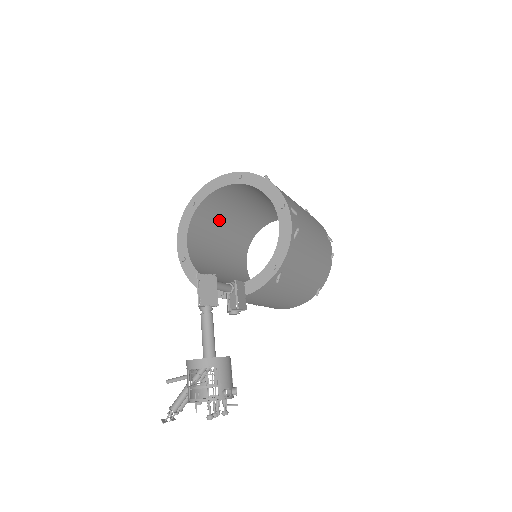
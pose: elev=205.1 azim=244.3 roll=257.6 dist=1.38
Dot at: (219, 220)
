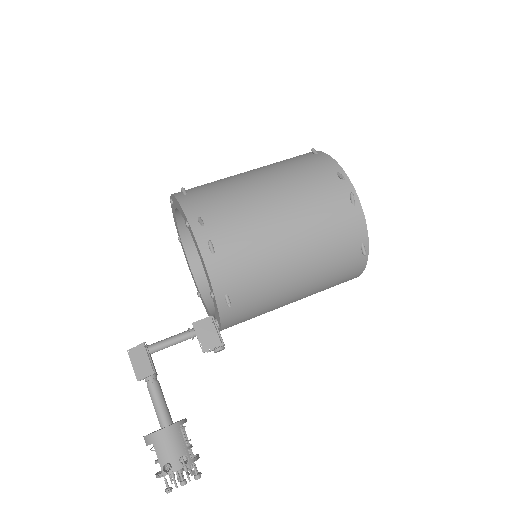
Dot at: occluded
